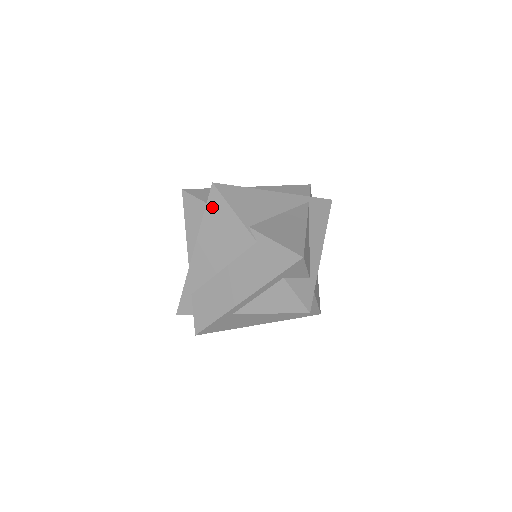
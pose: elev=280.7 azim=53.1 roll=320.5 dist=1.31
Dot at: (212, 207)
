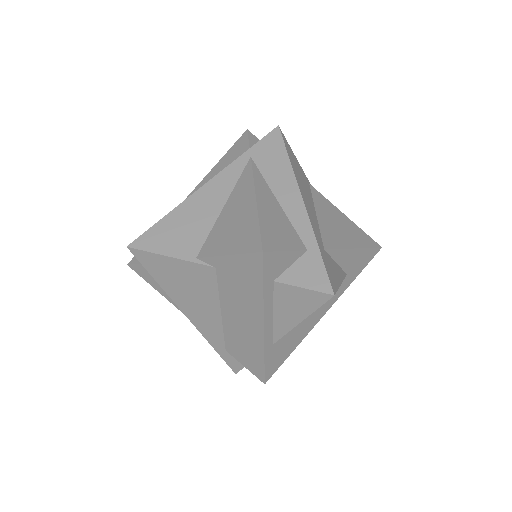
Dot at: (151, 268)
